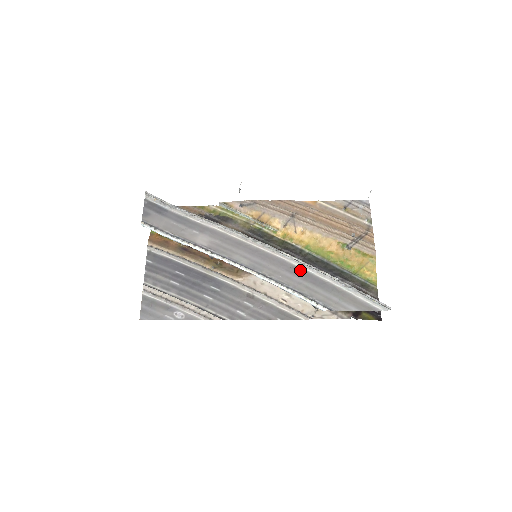
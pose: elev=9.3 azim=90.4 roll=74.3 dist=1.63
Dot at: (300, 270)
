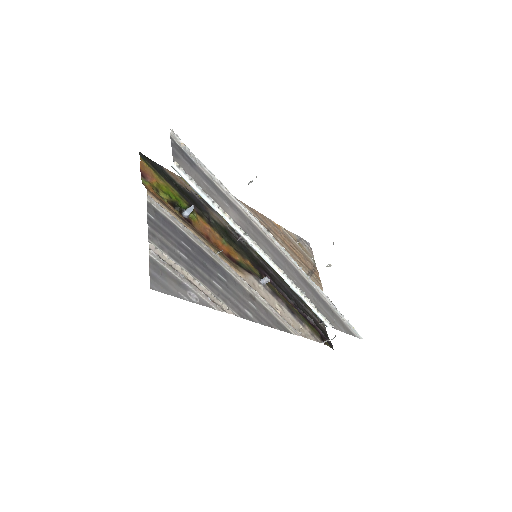
Dot at: (307, 282)
